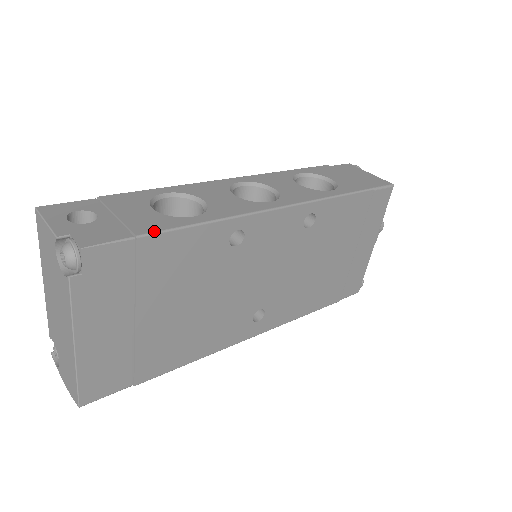
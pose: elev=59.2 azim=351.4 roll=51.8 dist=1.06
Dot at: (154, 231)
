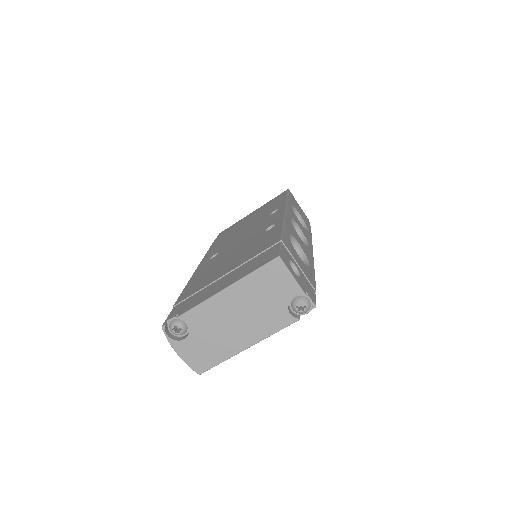
Dot at: occluded
